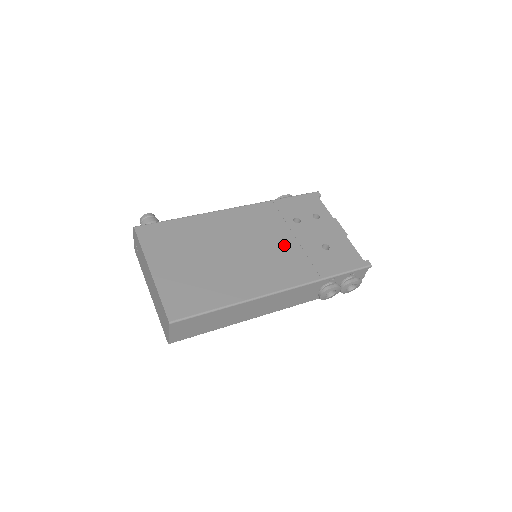
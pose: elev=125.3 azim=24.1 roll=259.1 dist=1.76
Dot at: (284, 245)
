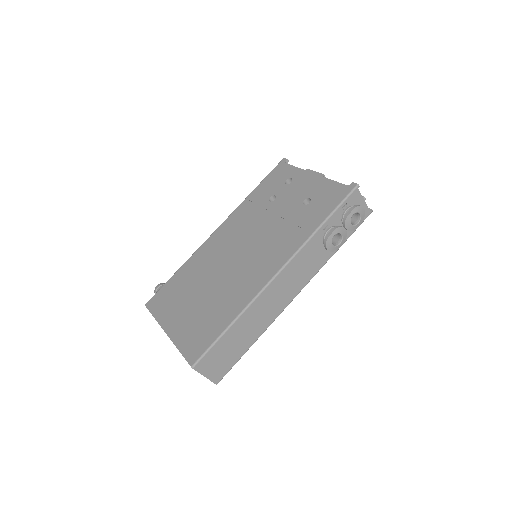
Dot at: (268, 229)
